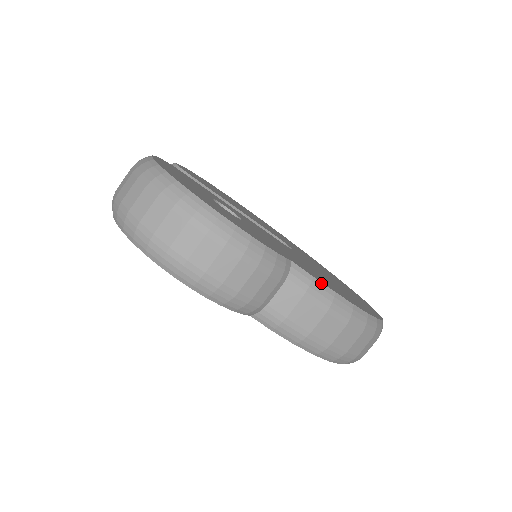
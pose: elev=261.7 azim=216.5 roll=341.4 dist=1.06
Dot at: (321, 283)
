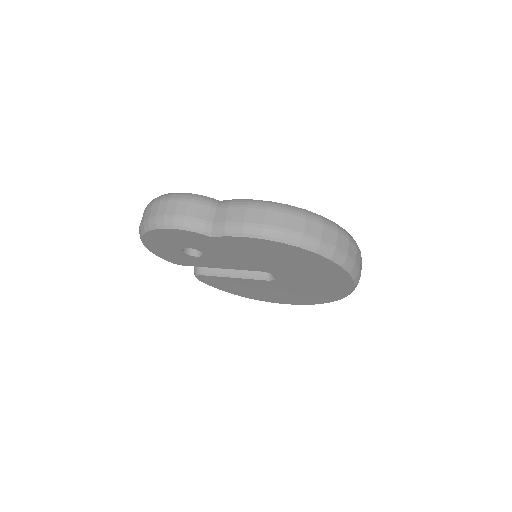
Dot at: (239, 200)
